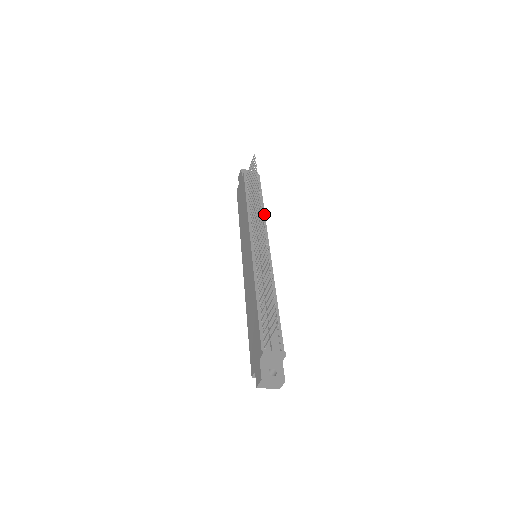
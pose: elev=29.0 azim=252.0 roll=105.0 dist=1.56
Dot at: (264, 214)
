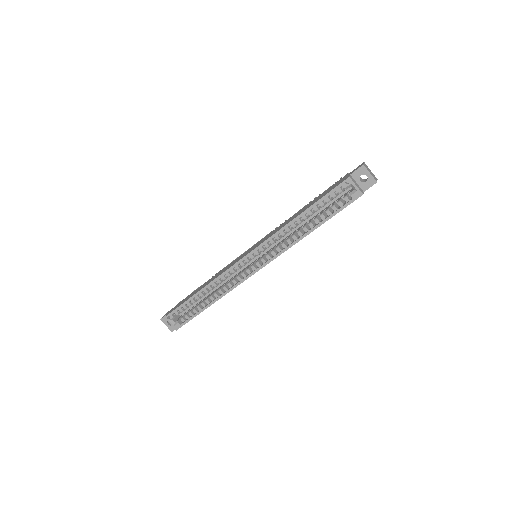
Dot at: occluded
